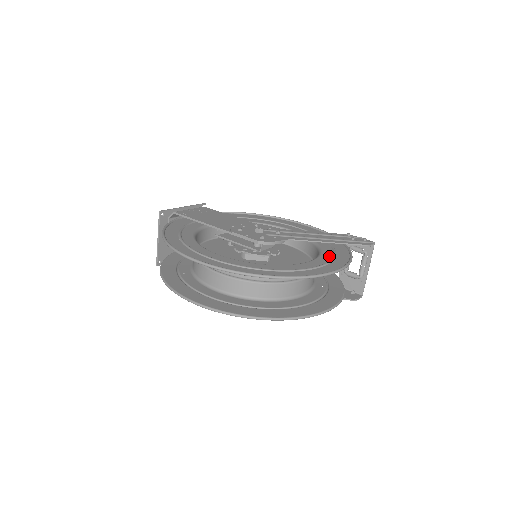
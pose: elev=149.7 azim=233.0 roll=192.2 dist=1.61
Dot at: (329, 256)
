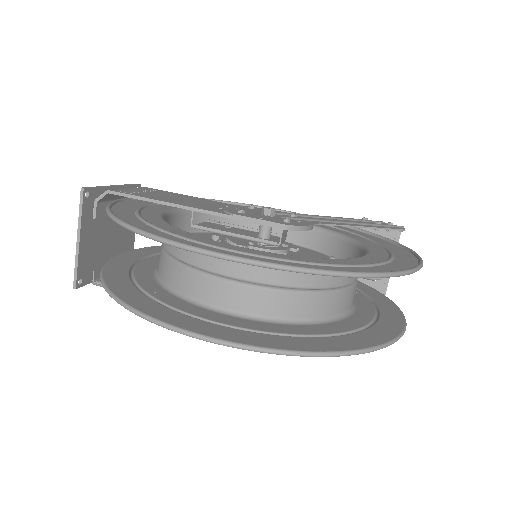
Dot at: (376, 245)
